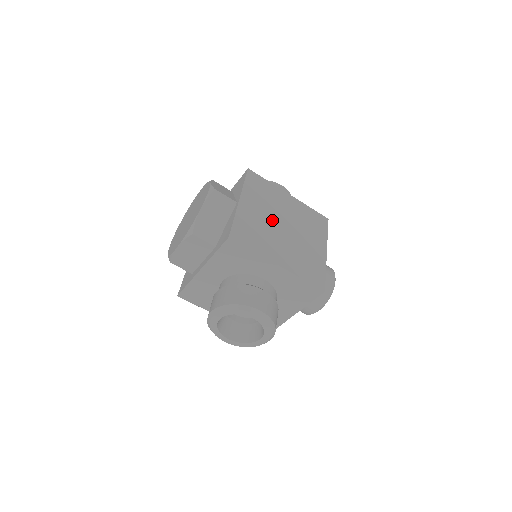
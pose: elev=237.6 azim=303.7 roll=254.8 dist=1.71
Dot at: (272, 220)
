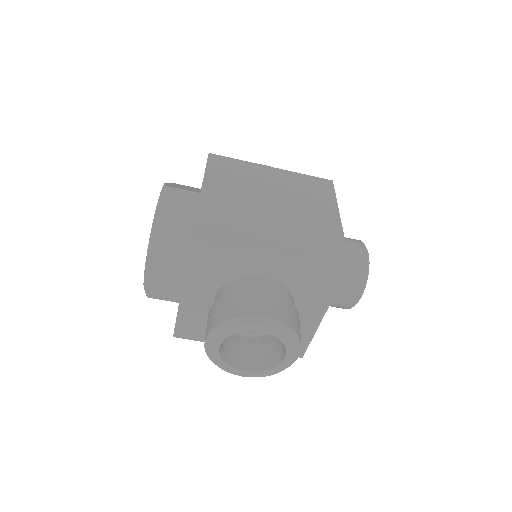
Dot at: (253, 200)
